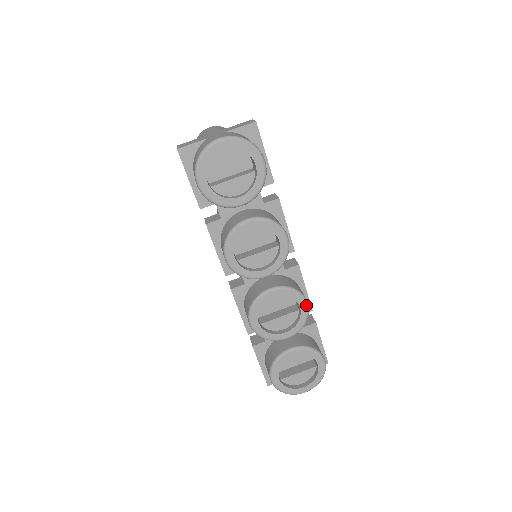
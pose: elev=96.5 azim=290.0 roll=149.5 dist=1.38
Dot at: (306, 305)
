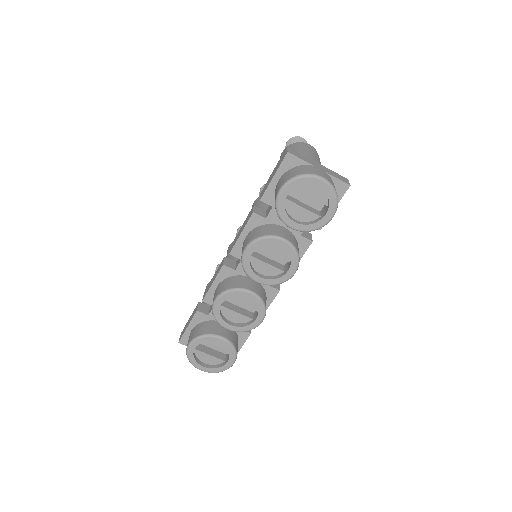
Dot at: (261, 321)
